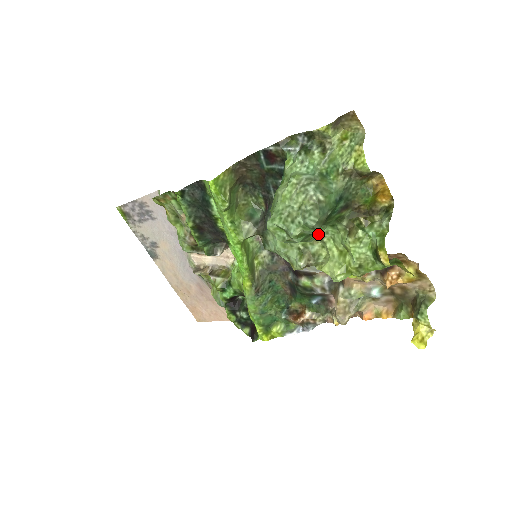
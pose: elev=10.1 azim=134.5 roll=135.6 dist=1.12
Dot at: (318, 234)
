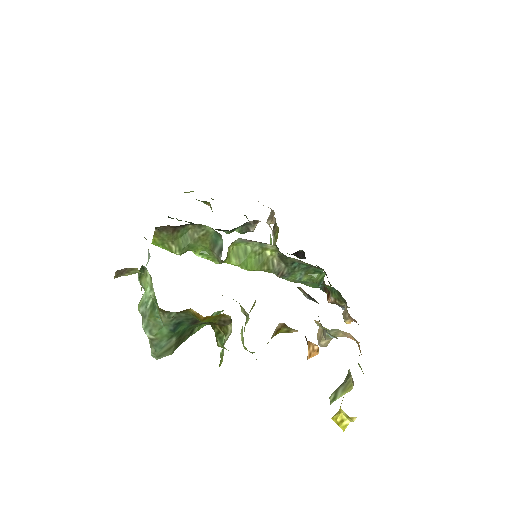
Dot at: (216, 314)
